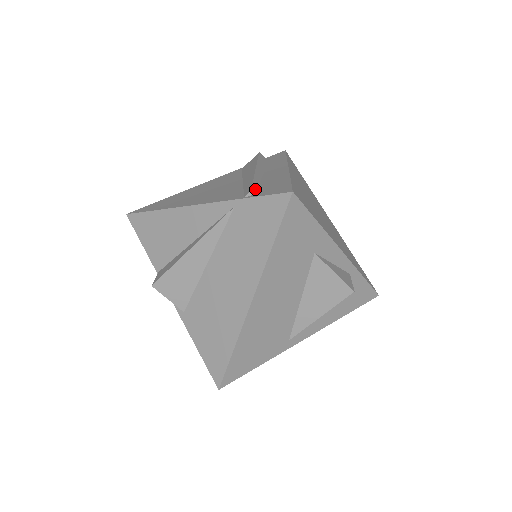
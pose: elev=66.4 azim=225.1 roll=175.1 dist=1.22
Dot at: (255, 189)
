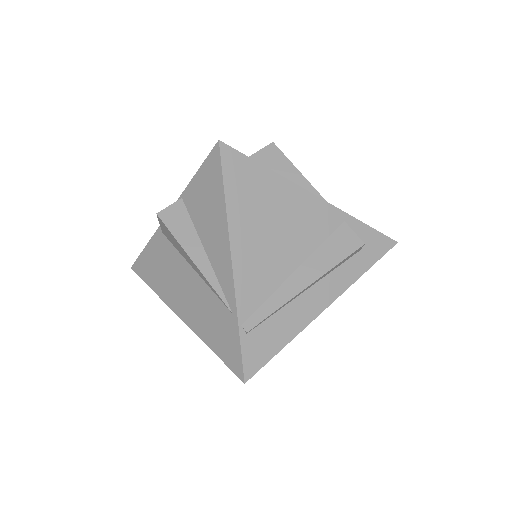
Dot at: (260, 324)
